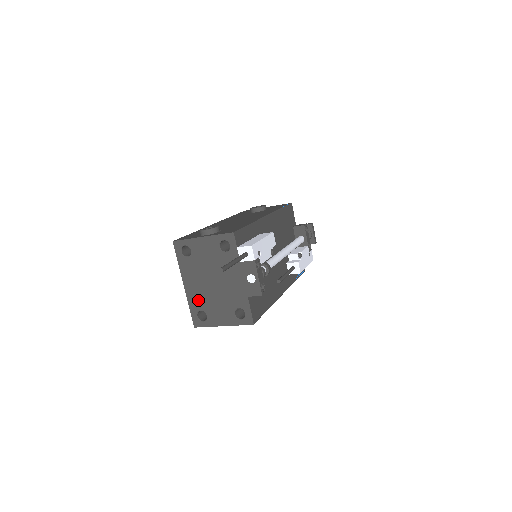
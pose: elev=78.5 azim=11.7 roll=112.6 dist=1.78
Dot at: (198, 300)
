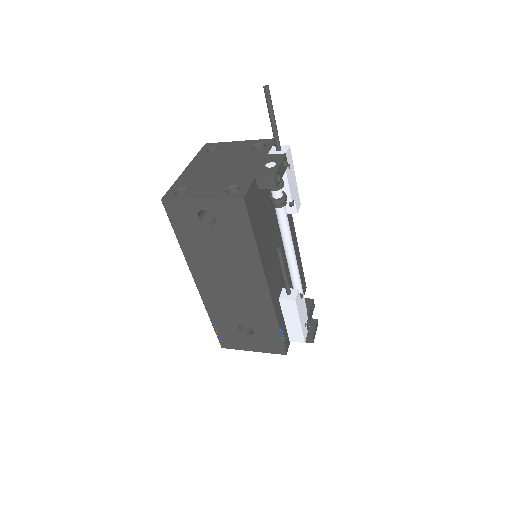
Dot at: (190, 179)
